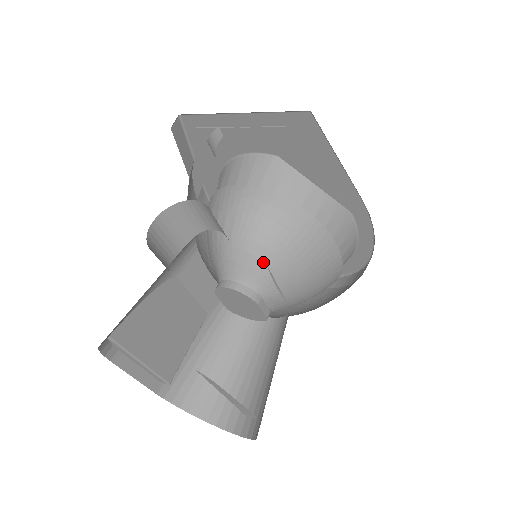
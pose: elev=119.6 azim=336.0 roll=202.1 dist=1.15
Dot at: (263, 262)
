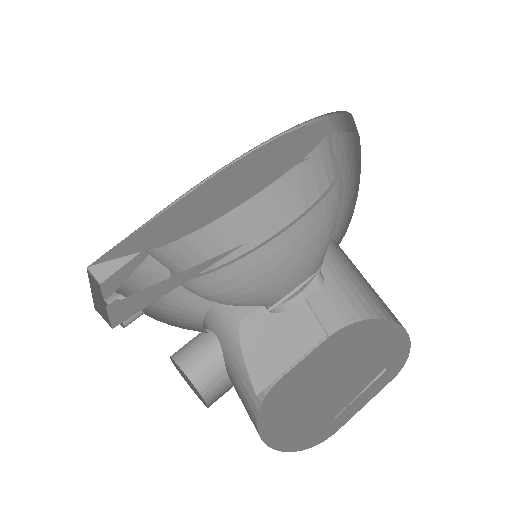
Dot at: (257, 303)
